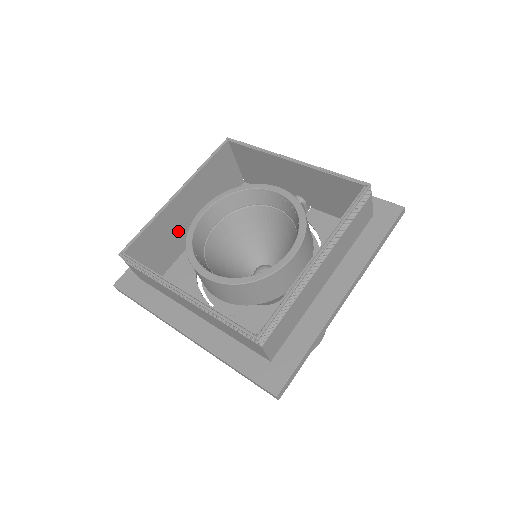
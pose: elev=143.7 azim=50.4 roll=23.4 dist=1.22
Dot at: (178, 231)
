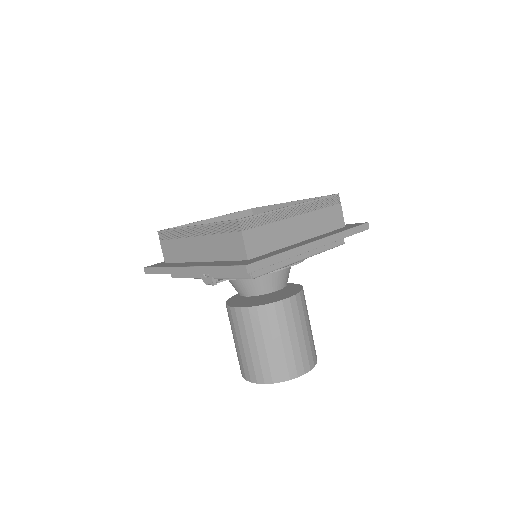
Dot at: occluded
